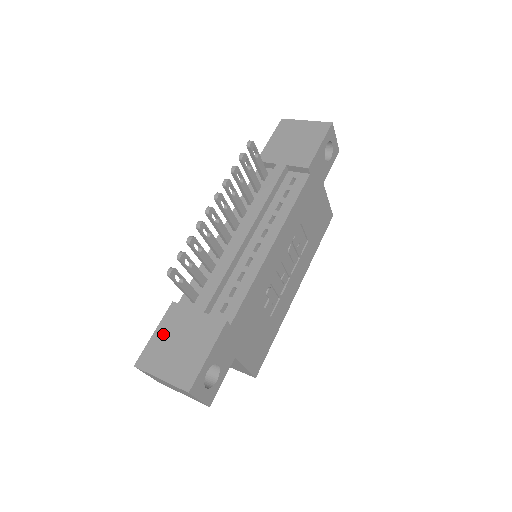
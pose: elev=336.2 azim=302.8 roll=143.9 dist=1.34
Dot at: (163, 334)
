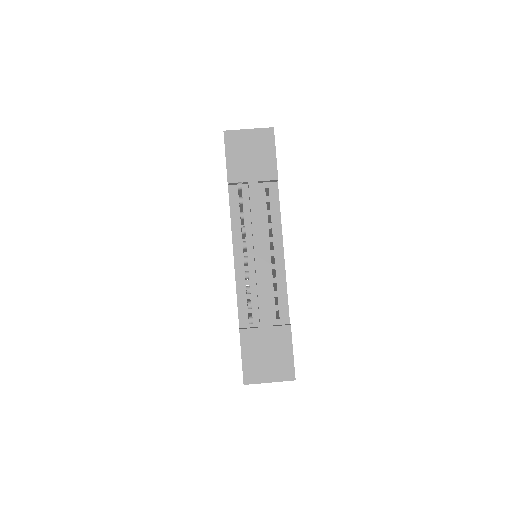
Dot at: (250, 355)
